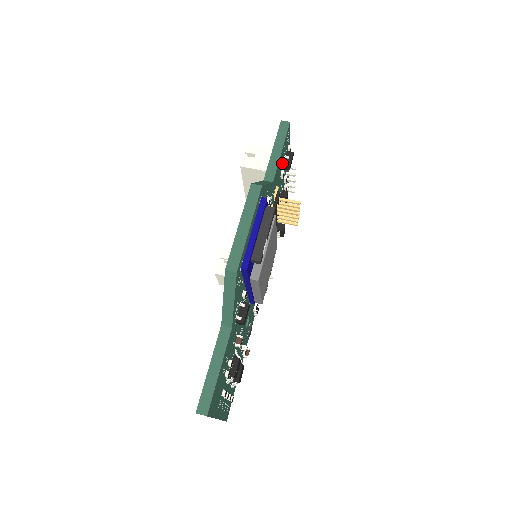
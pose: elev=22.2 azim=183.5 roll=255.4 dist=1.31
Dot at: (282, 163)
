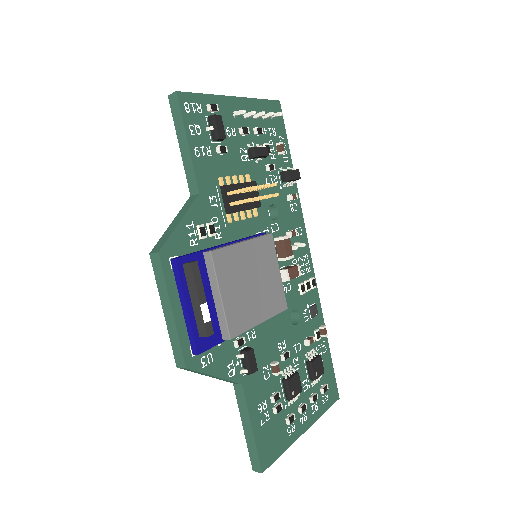
Dot at: (210, 139)
